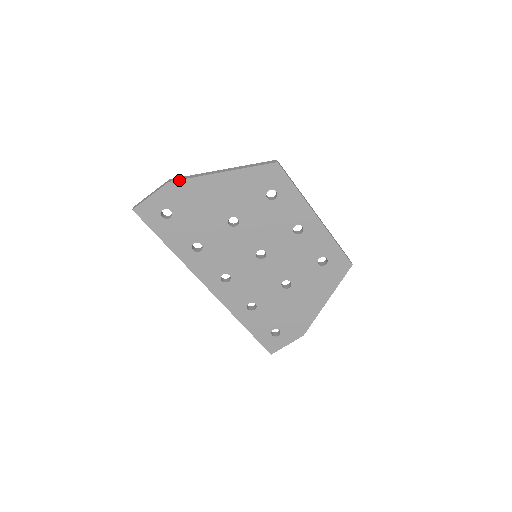
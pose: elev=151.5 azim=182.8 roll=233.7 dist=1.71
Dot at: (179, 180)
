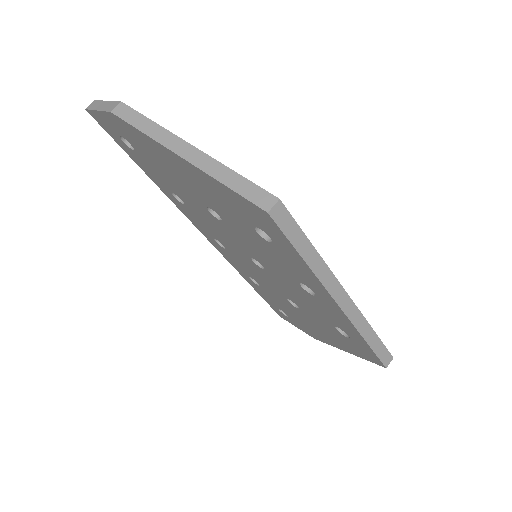
Dot at: (123, 120)
